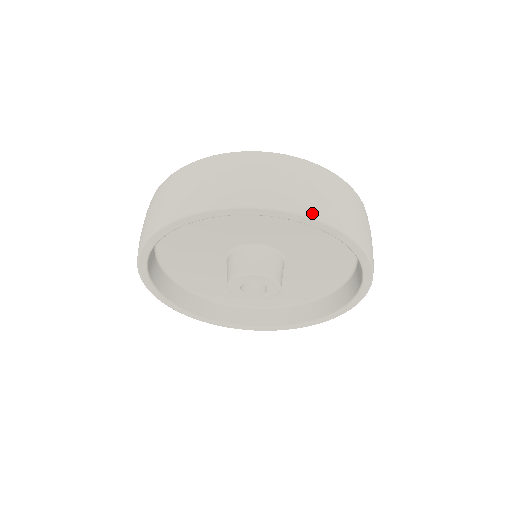
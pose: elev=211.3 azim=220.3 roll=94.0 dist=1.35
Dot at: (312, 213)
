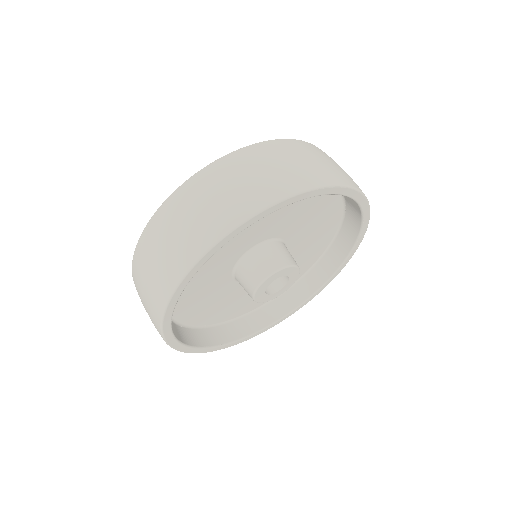
Dot at: (351, 184)
